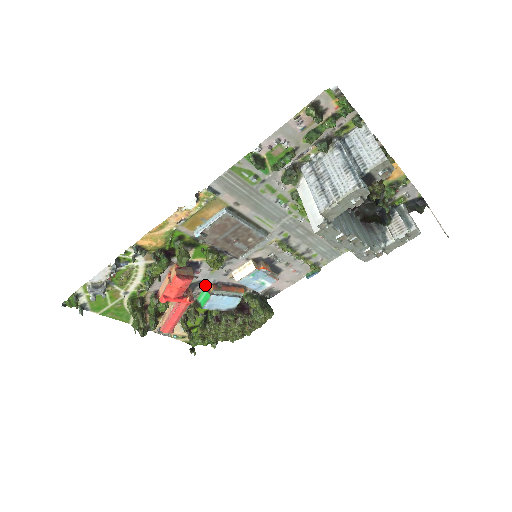
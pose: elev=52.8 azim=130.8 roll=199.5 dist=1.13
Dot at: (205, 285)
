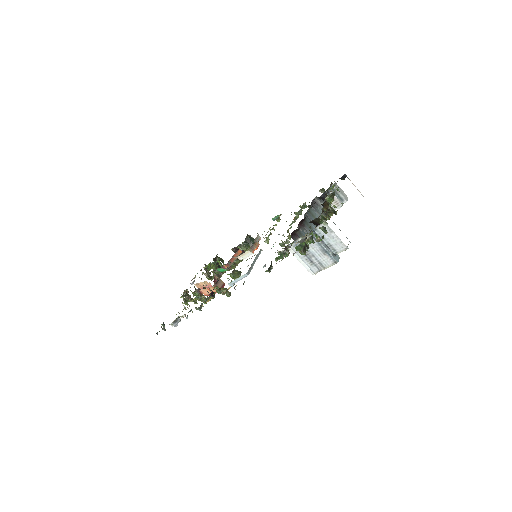
Dot at: (221, 268)
